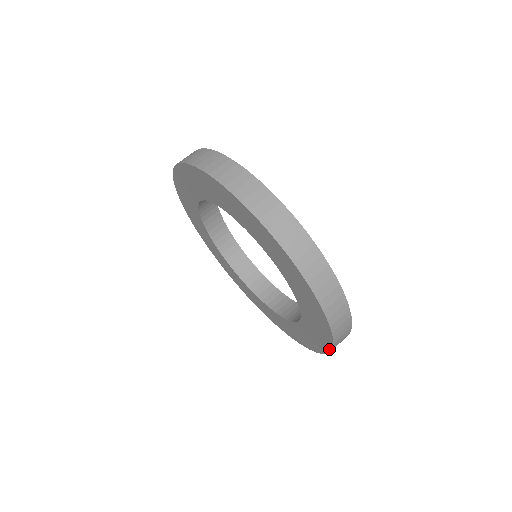
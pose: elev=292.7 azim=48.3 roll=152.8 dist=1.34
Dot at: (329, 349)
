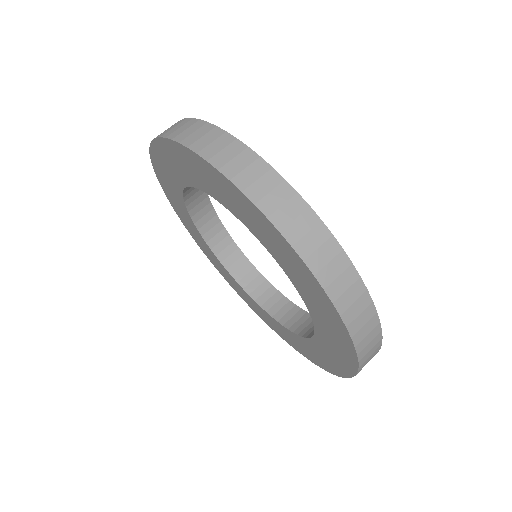
Dot at: (324, 294)
